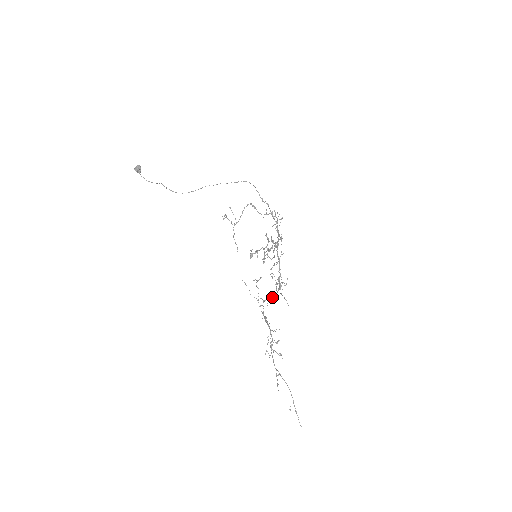
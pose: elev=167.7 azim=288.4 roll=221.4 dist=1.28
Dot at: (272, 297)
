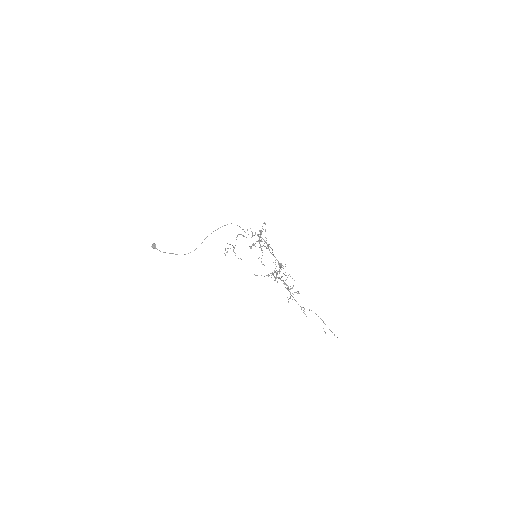
Dot at: (278, 271)
